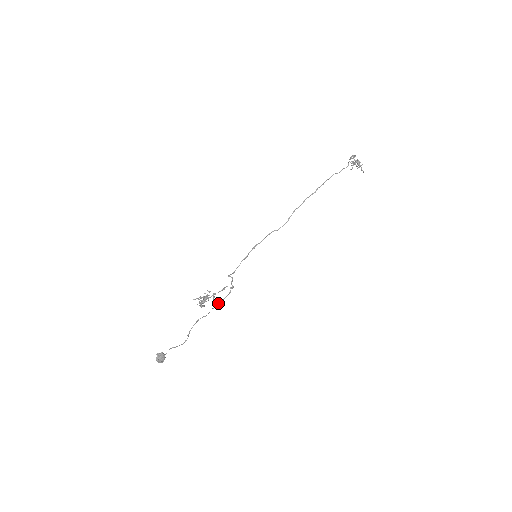
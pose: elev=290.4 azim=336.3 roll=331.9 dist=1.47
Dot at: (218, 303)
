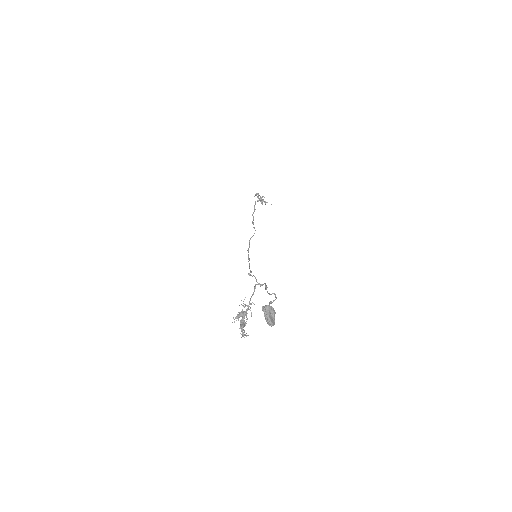
Dot at: occluded
